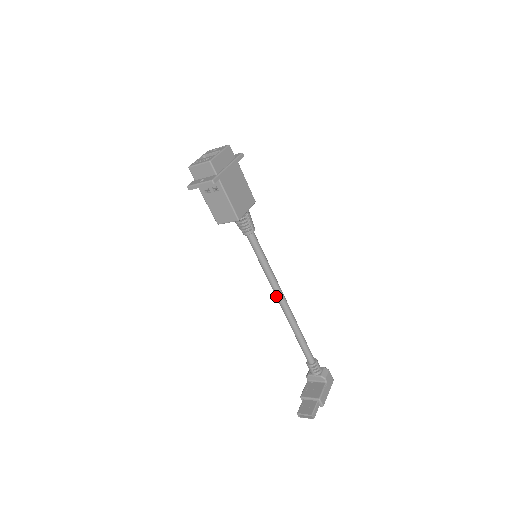
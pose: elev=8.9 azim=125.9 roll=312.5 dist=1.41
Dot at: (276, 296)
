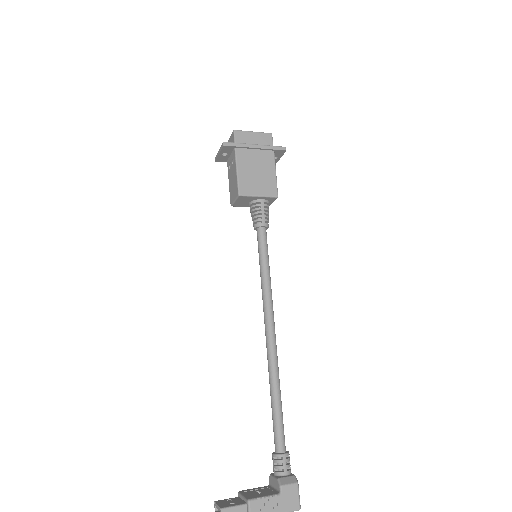
Dot at: (264, 320)
